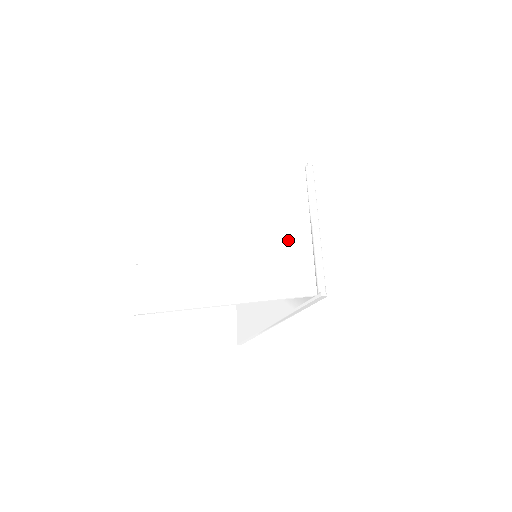
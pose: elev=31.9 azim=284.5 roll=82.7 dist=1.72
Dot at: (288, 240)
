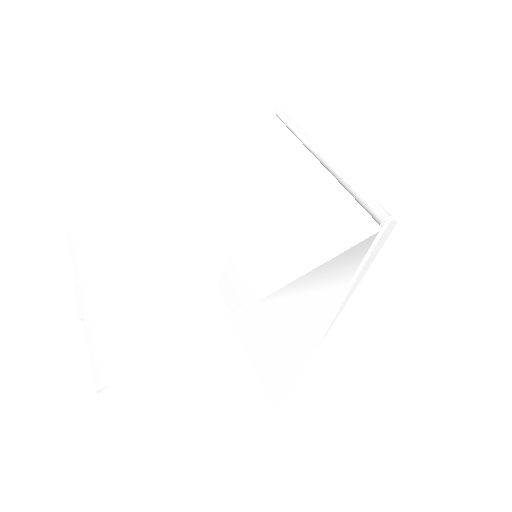
Dot at: (298, 189)
